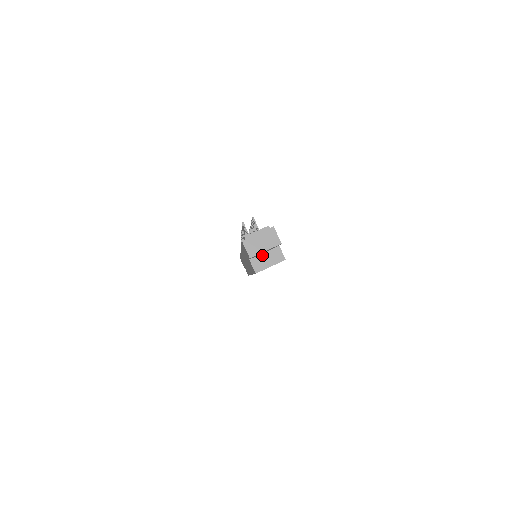
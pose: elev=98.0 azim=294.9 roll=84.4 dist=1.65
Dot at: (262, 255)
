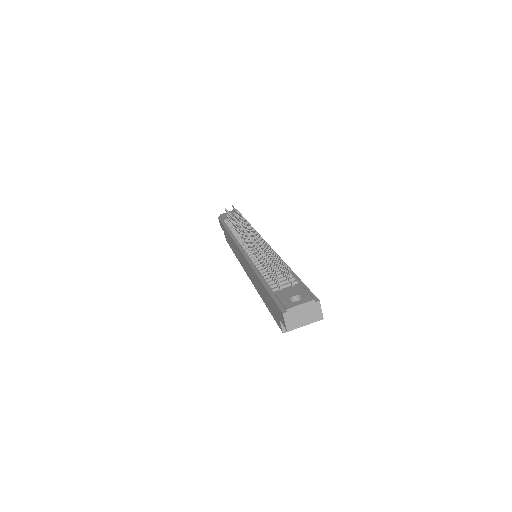
Dot at: occluded
